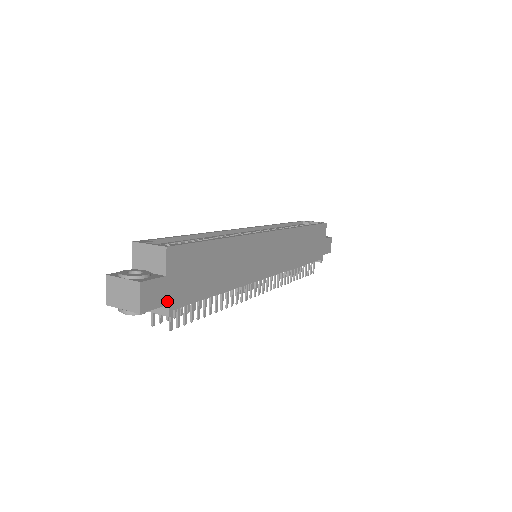
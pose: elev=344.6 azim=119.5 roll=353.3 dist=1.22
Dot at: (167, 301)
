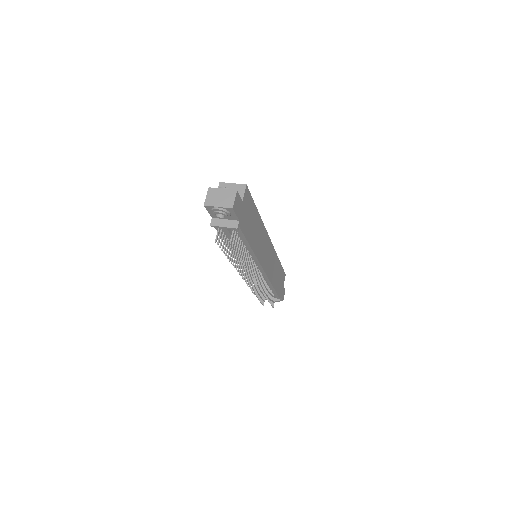
Dot at: (239, 217)
